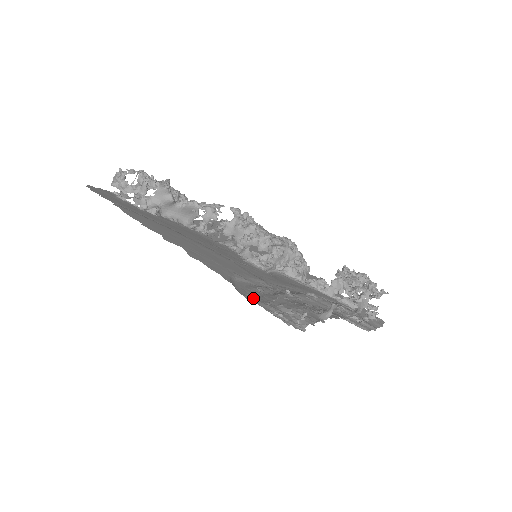
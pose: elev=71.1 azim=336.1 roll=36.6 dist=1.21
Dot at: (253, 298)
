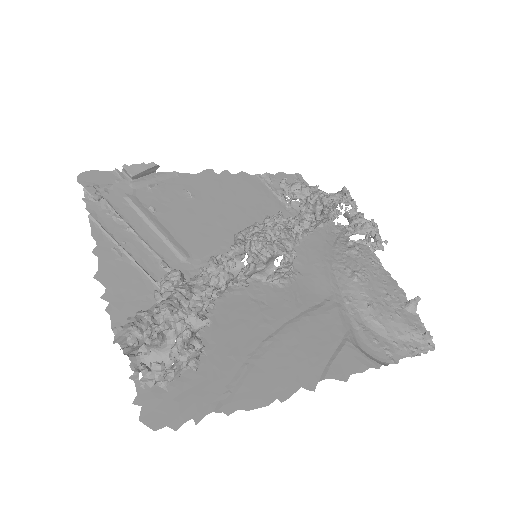
Dot at: (393, 355)
